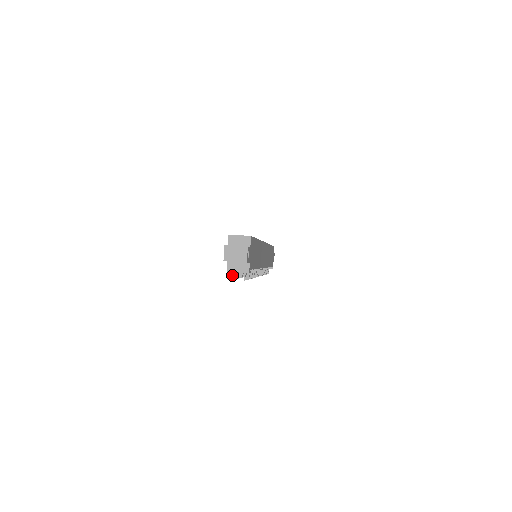
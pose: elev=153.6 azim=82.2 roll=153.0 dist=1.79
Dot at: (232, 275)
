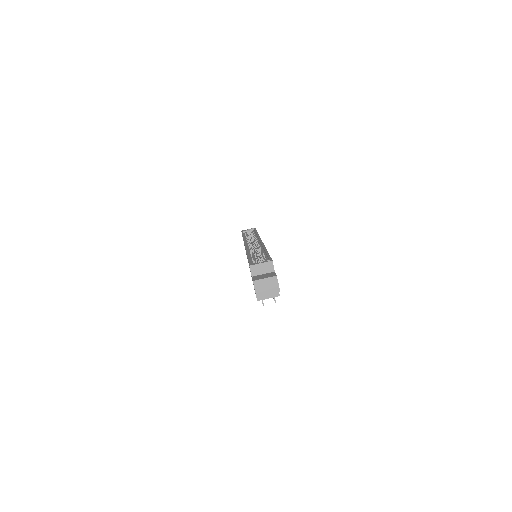
Dot at: (262, 302)
